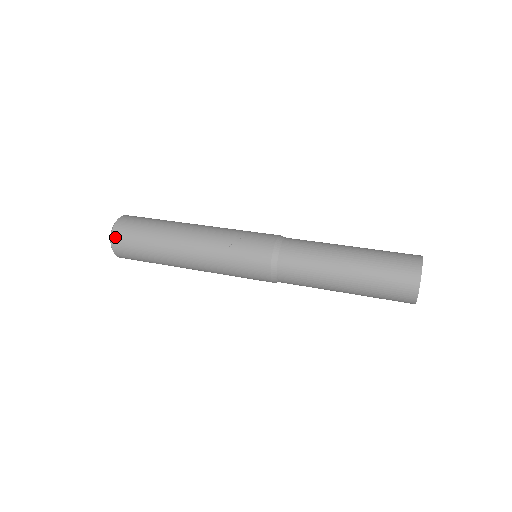
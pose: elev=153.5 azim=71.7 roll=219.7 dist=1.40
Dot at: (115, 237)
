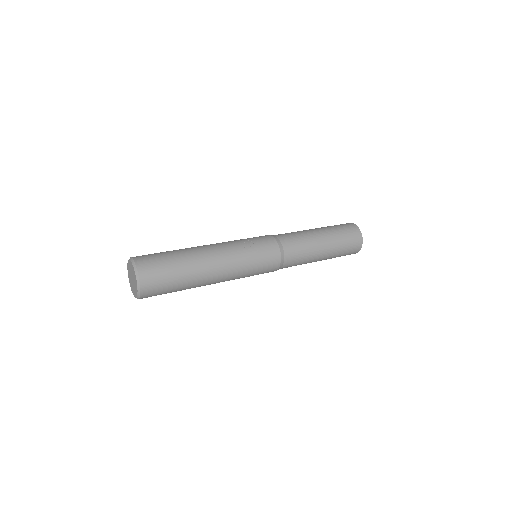
Dot at: (142, 271)
